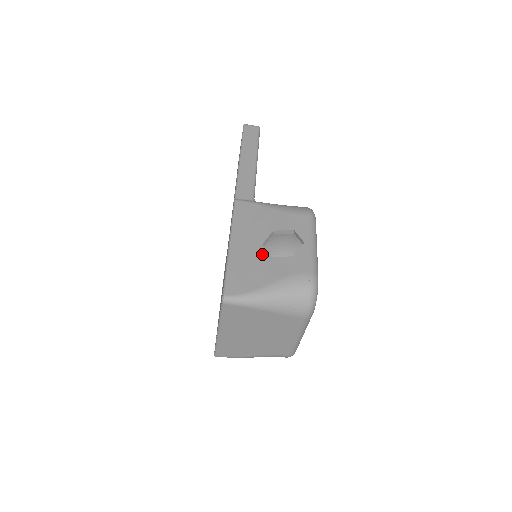
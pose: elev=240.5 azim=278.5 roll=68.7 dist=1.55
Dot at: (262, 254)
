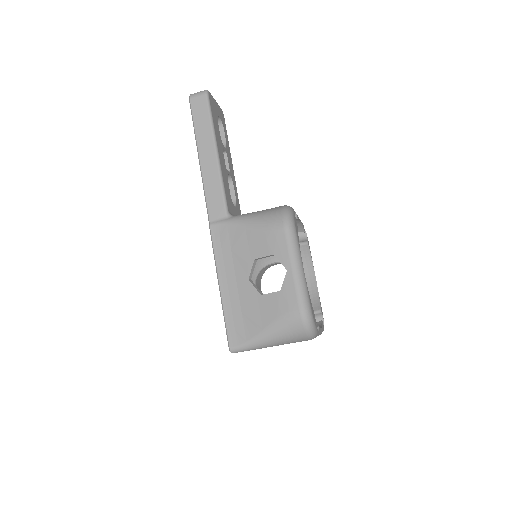
Dot at: (251, 292)
